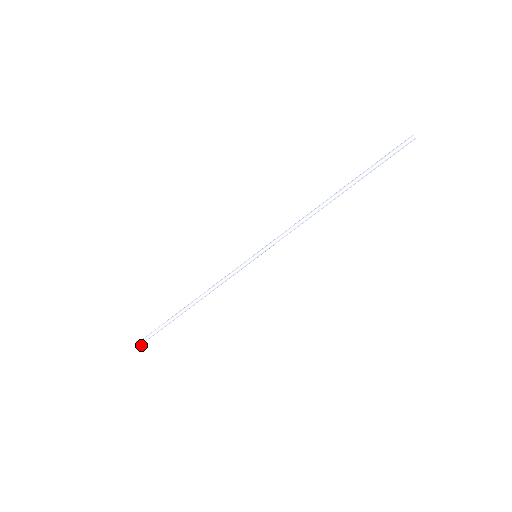
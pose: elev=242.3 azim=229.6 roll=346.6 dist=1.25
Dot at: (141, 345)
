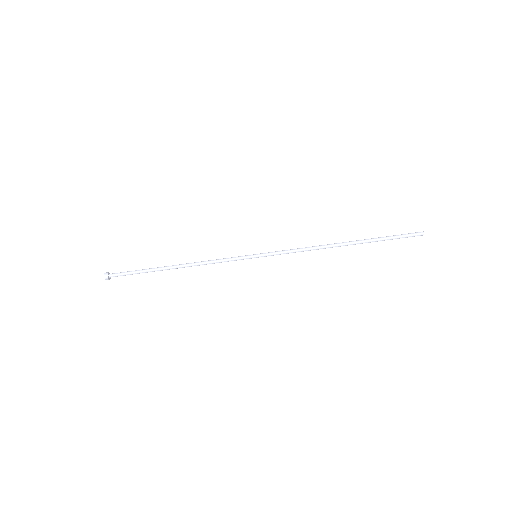
Dot at: (108, 277)
